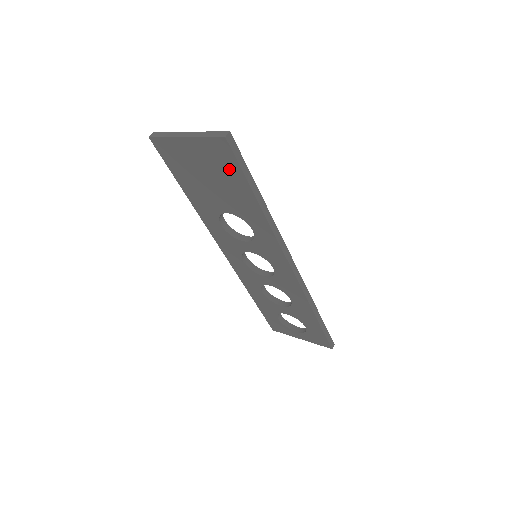
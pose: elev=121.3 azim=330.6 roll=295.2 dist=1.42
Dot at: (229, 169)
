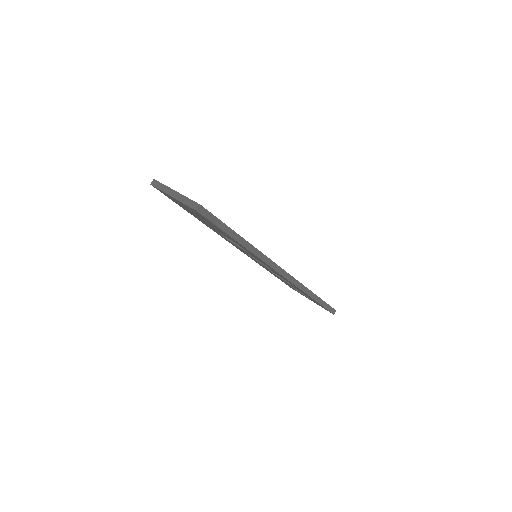
Dot at: (209, 222)
